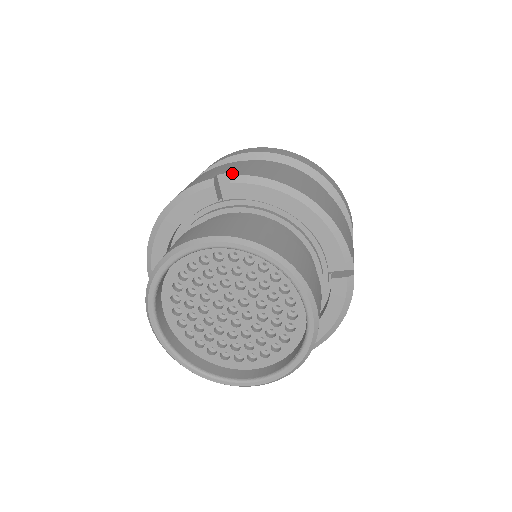
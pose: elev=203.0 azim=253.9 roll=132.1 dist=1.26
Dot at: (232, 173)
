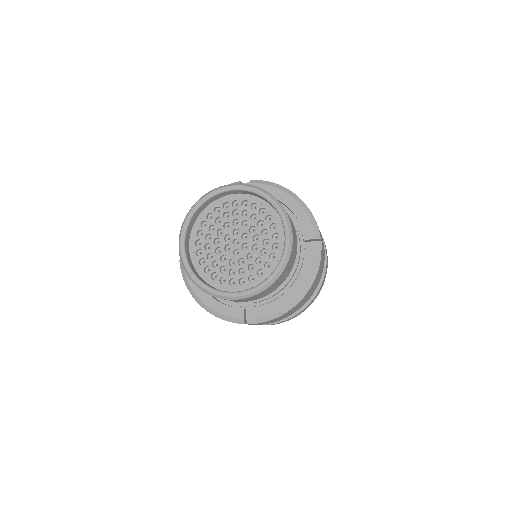
Dot at: occluded
